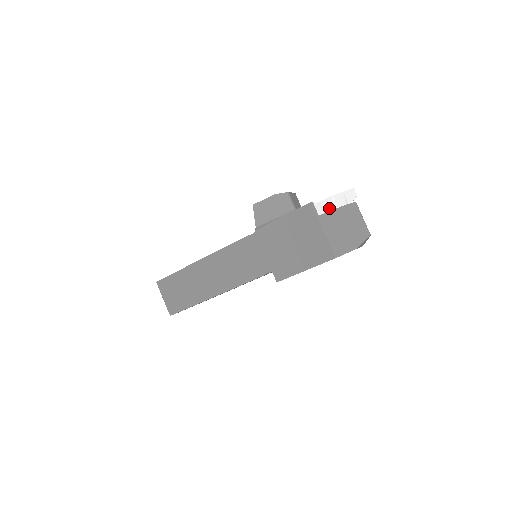
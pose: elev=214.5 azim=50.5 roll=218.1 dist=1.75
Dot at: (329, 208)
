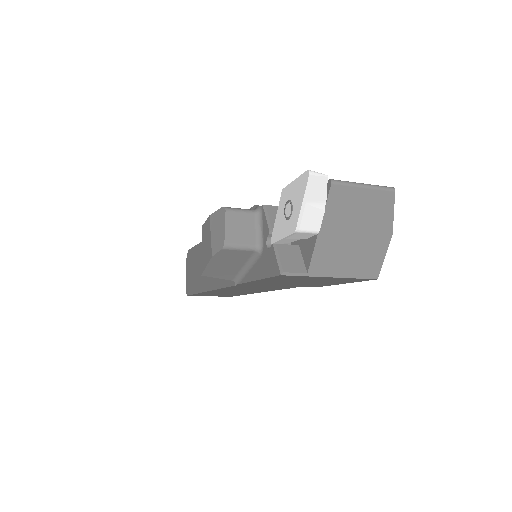
Dot at: (306, 237)
